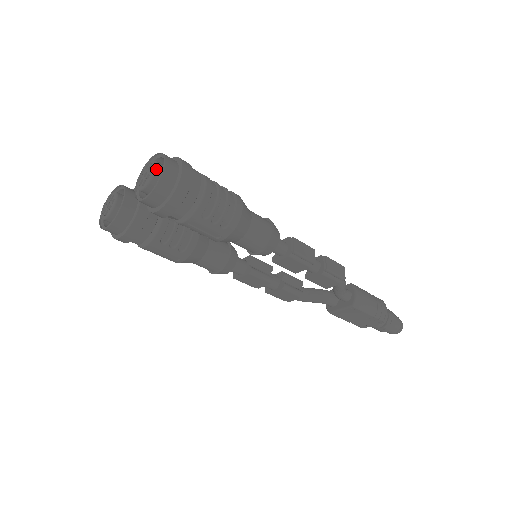
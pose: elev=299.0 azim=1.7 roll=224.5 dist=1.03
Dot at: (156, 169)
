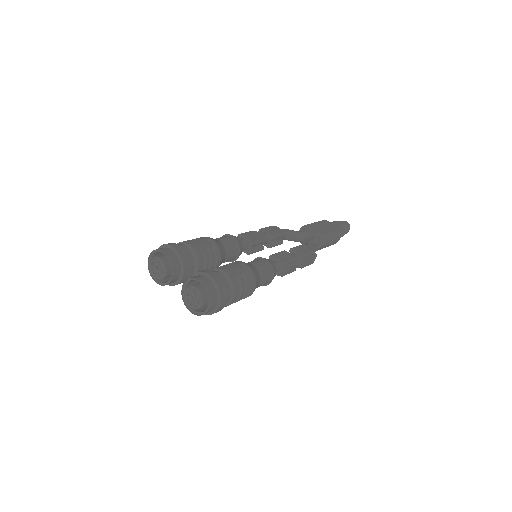
Dot at: (202, 306)
